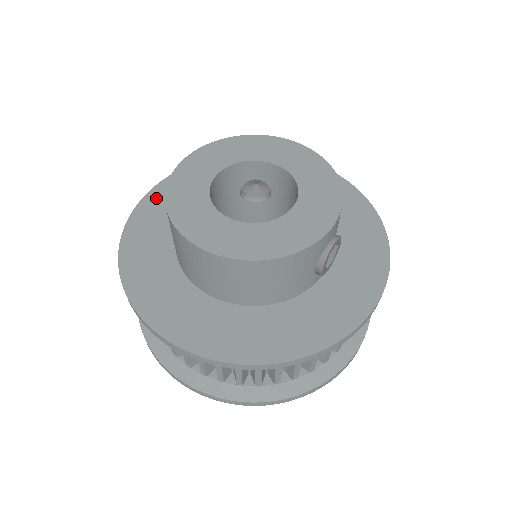
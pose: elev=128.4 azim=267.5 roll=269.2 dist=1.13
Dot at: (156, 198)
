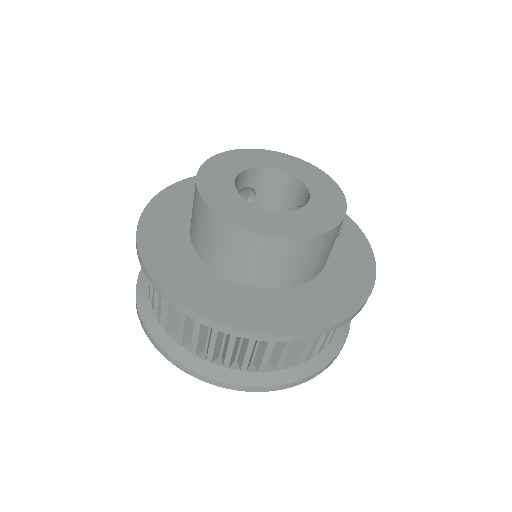
Dot at: (150, 239)
